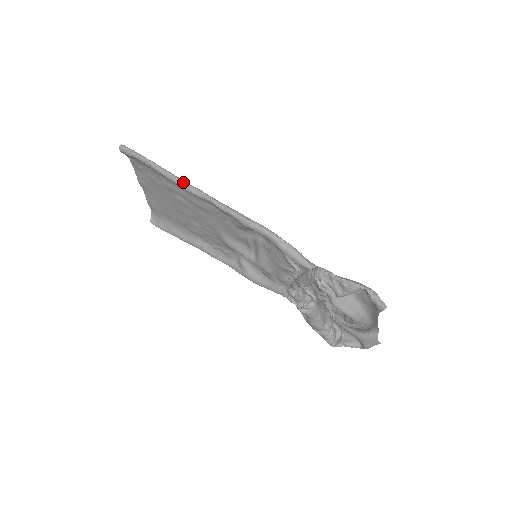
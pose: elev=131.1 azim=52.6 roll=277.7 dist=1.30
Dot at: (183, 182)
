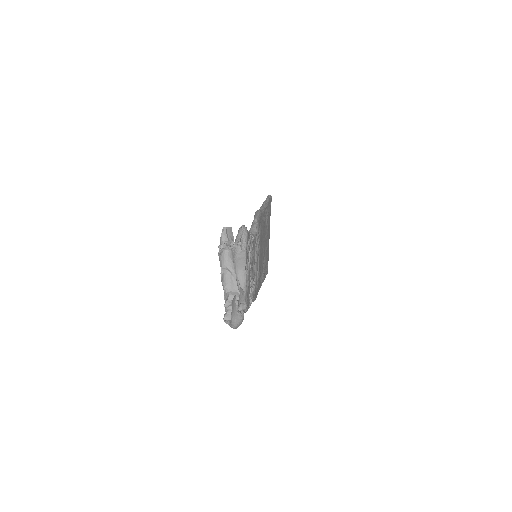
Dot at: (265, 203)
